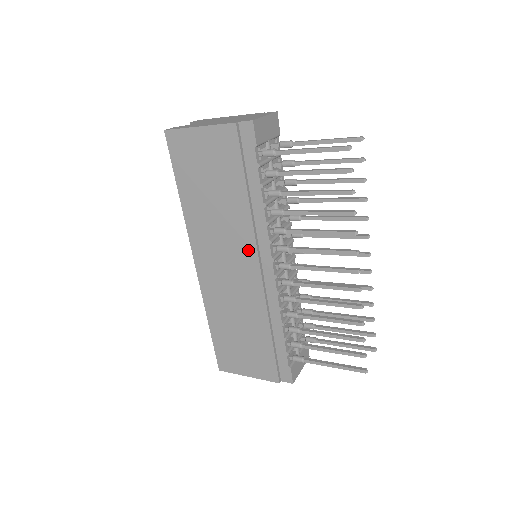
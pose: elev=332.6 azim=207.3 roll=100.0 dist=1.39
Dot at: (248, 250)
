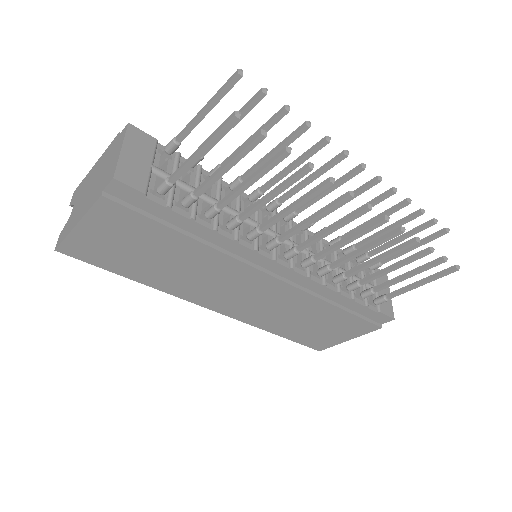
Dot at: (244, 272)
